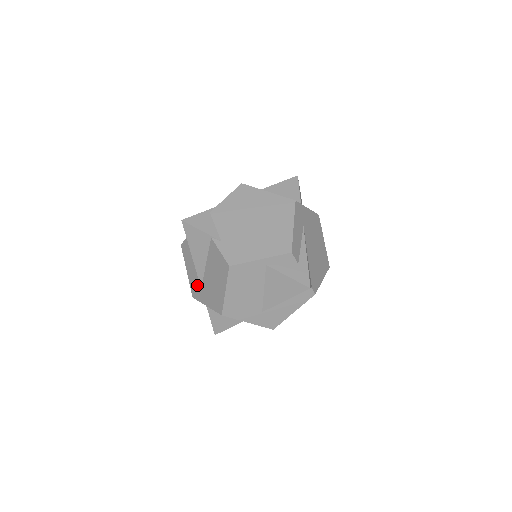
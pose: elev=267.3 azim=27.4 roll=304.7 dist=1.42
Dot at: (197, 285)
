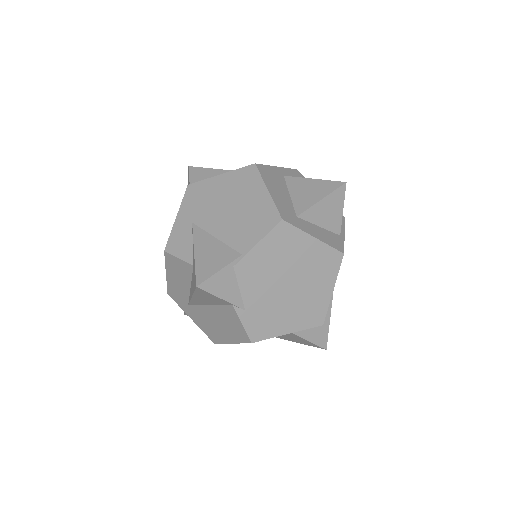
Dot at: (182, 298)
